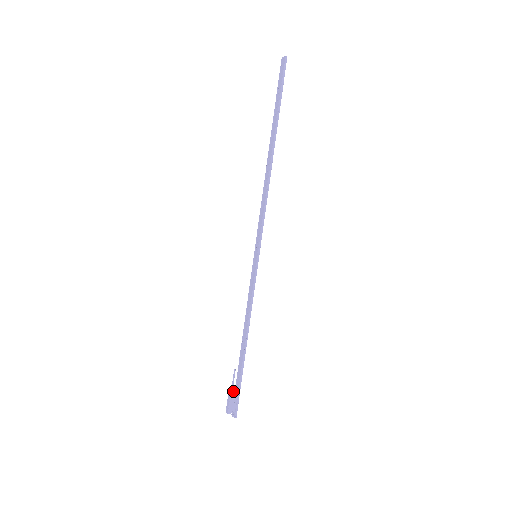
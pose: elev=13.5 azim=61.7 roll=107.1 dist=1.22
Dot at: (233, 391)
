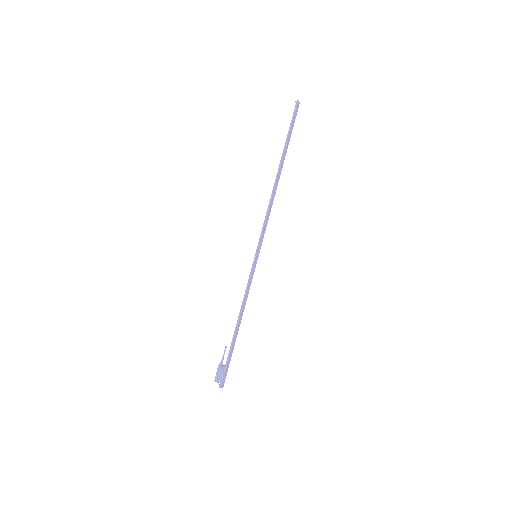
Dot at: (222, 364)
